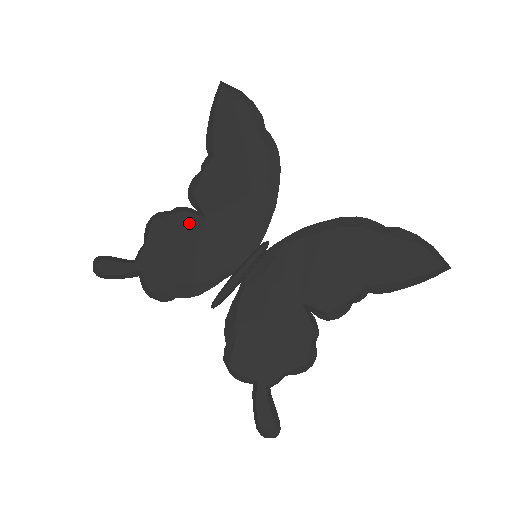
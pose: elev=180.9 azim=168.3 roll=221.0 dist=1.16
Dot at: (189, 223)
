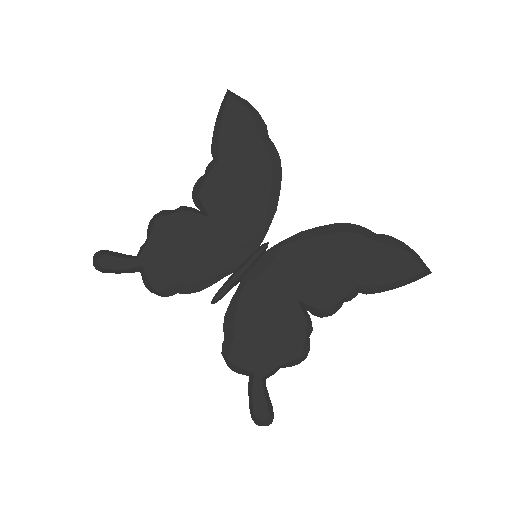
Dot at: (193, 222)
